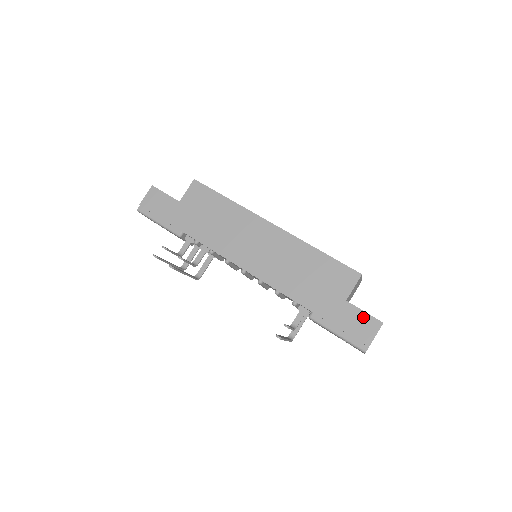
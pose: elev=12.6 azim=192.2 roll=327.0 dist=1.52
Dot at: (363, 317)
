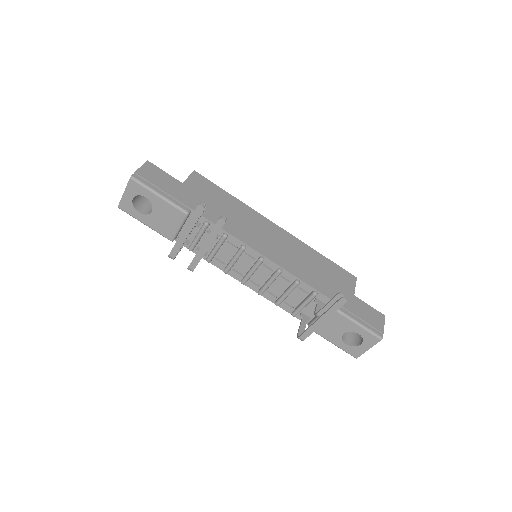
Dot at: (371, 309)
